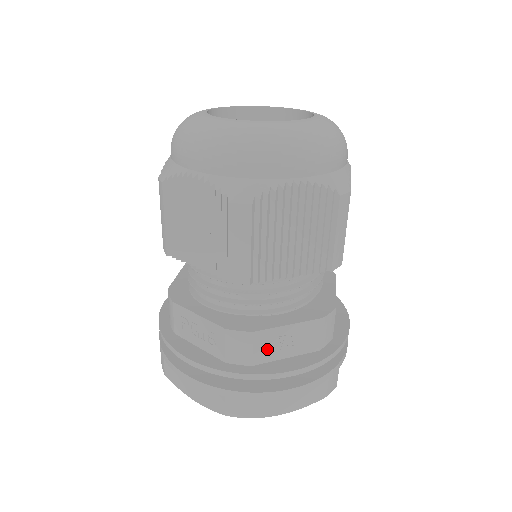
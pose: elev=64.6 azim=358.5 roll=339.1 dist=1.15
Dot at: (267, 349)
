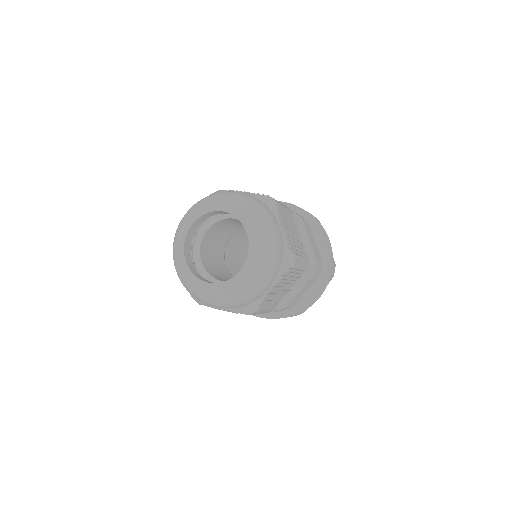
Dot at: occluded
